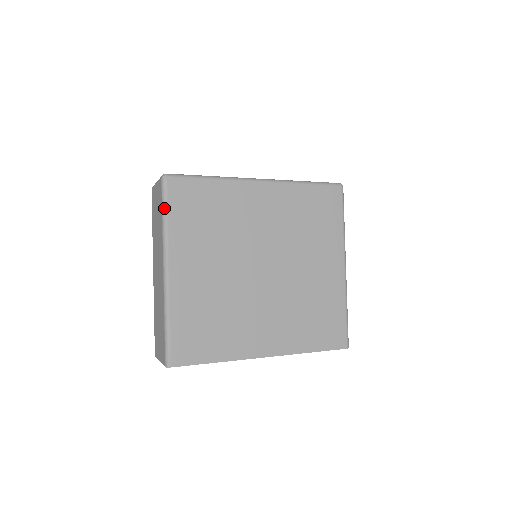
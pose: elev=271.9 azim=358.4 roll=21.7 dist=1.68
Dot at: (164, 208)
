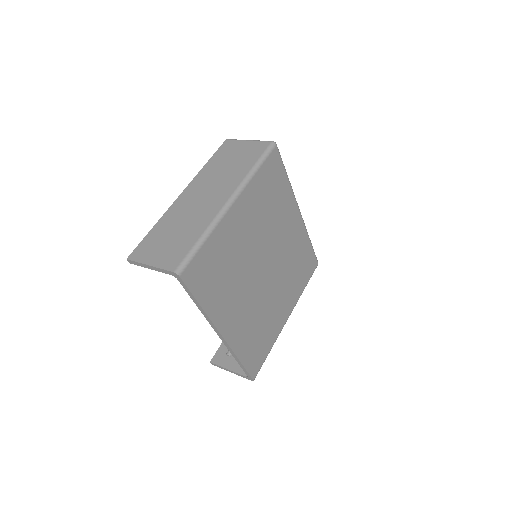
Dot at: (261, 161)
